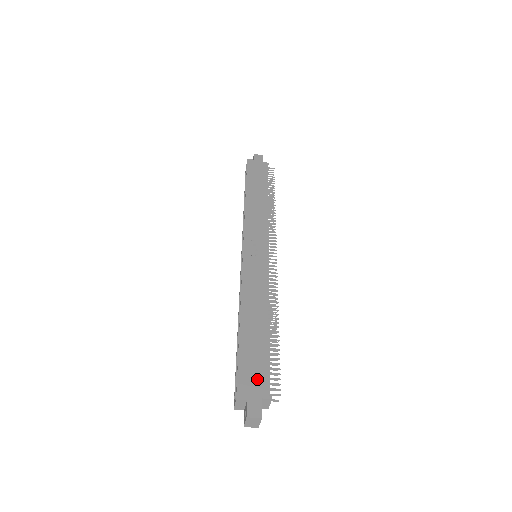
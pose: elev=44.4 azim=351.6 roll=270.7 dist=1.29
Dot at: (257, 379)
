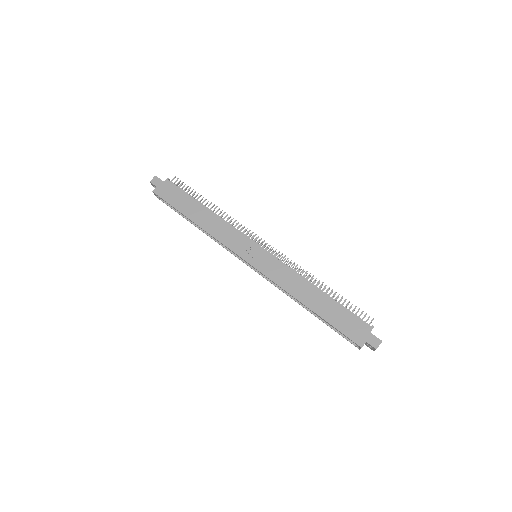
Dot at: (356, 326)
